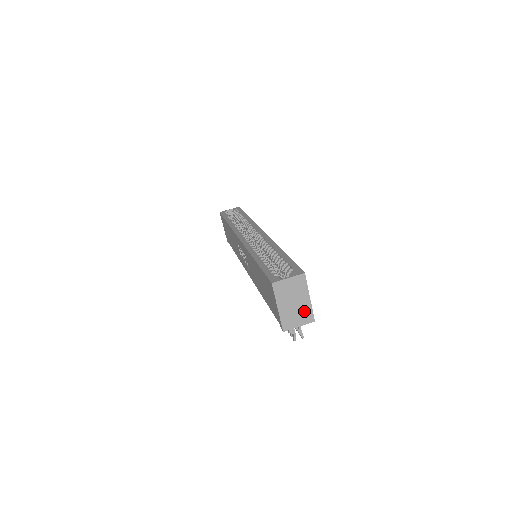
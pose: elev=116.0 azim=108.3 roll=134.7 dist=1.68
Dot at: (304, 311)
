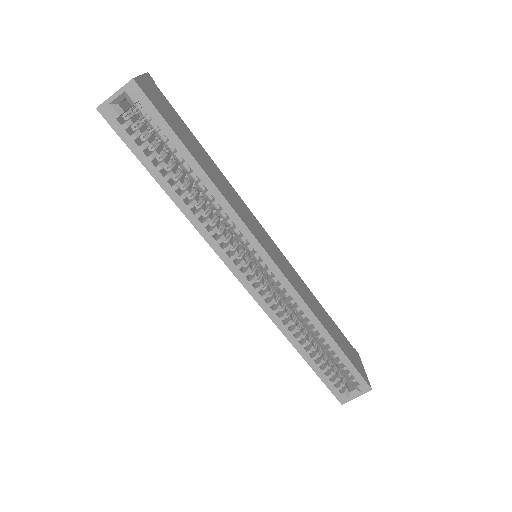
Dot at: occluded
